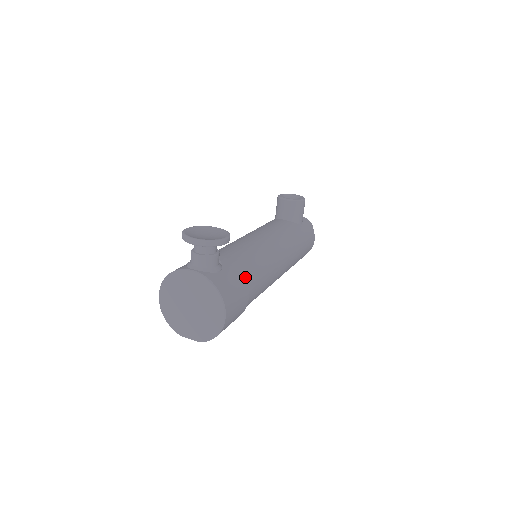
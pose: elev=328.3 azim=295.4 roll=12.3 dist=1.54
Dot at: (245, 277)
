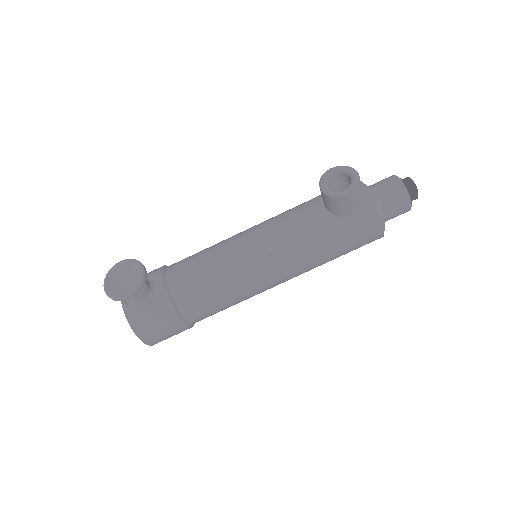
Dot at: (182, 308)
